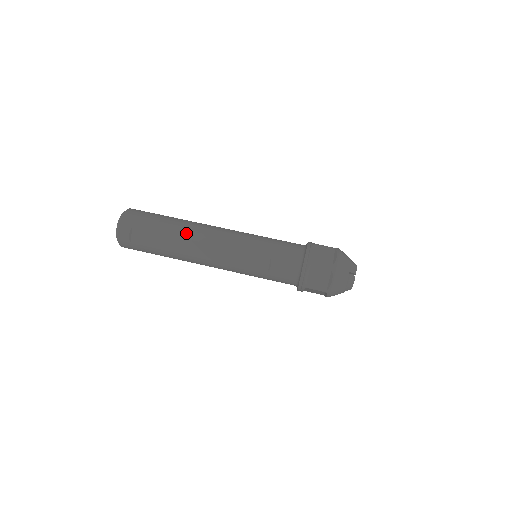
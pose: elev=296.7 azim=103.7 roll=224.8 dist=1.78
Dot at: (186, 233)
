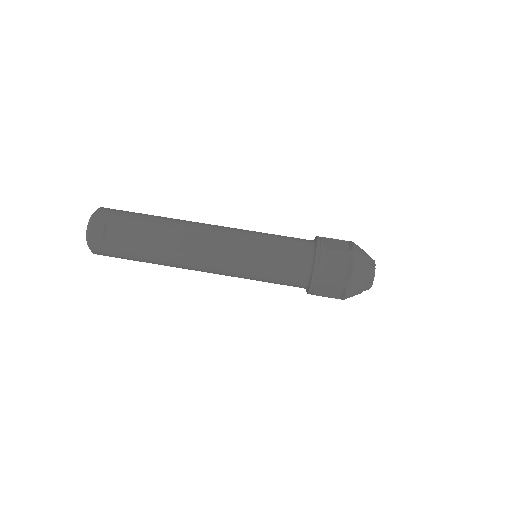
Dot at: (174, 226)
